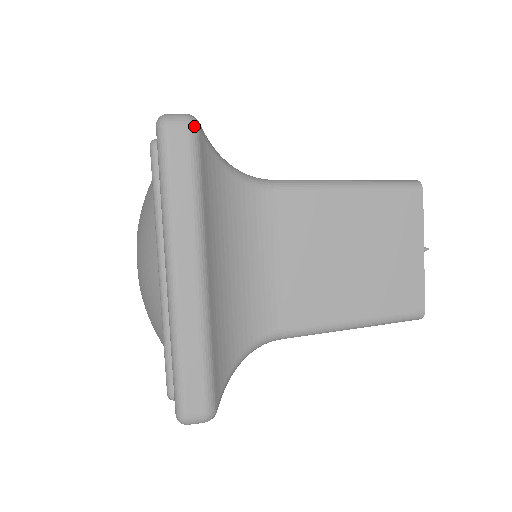
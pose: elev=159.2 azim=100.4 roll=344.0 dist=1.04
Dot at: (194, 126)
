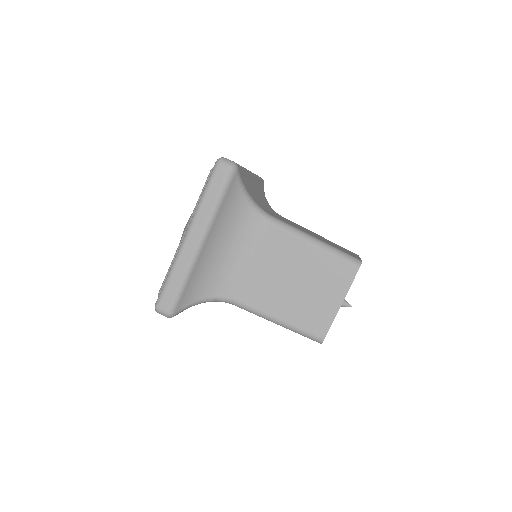
Dot at: (233, 170)
